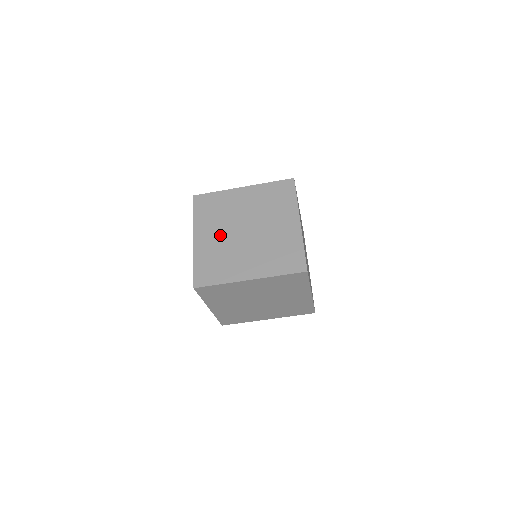
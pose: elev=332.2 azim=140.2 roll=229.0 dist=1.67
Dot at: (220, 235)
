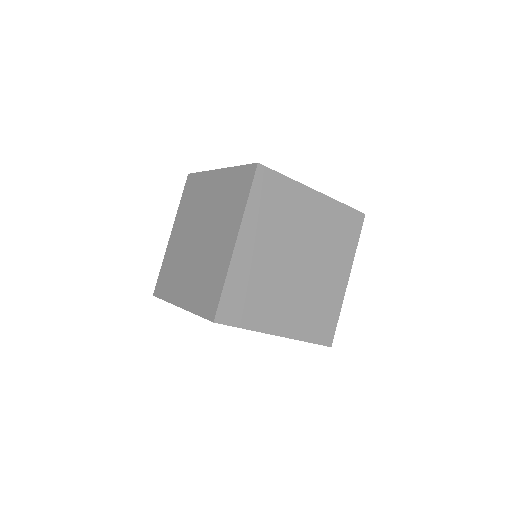
Dot at: occluded
